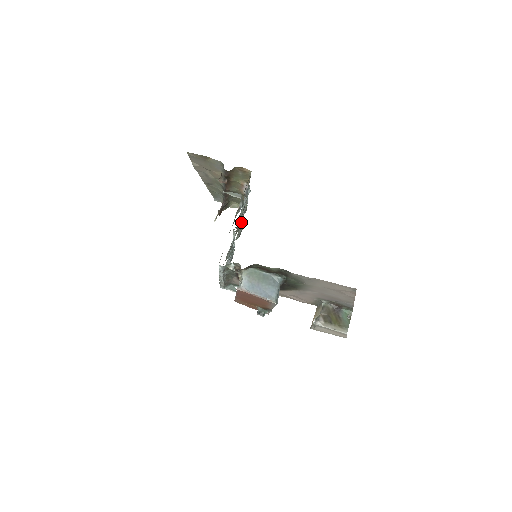
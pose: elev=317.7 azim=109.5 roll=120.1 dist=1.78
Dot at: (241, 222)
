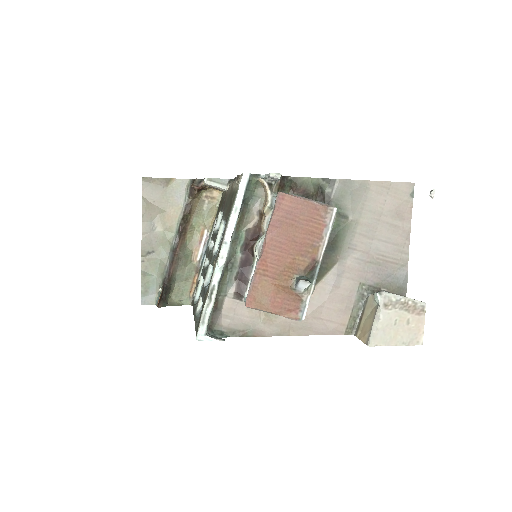
Dot at: occluded
